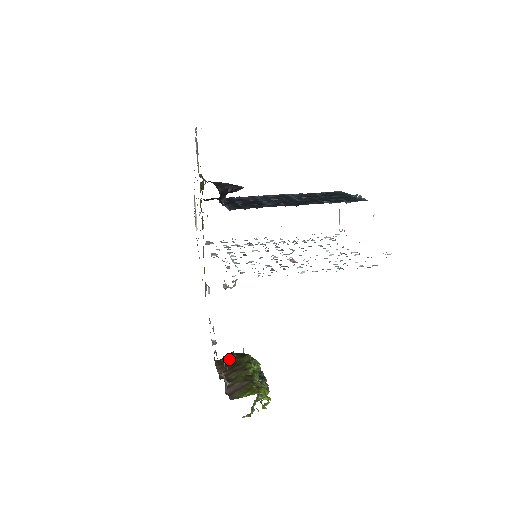
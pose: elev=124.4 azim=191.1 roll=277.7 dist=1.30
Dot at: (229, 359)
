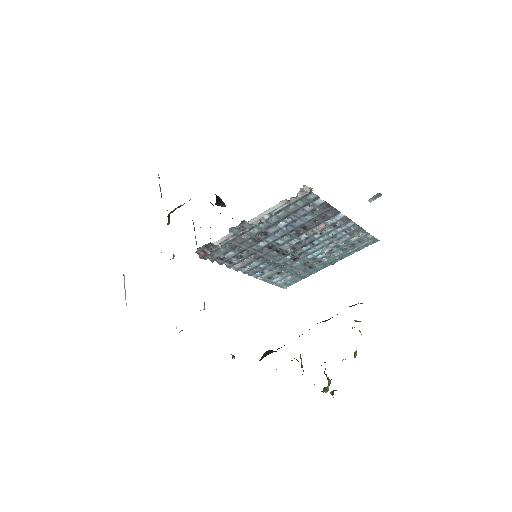
Dot at: (269, 353)
